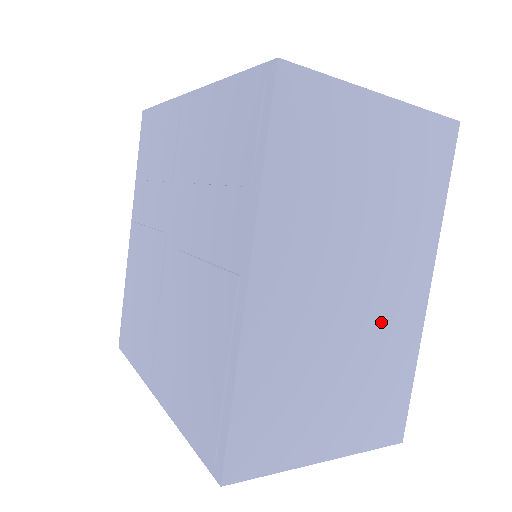
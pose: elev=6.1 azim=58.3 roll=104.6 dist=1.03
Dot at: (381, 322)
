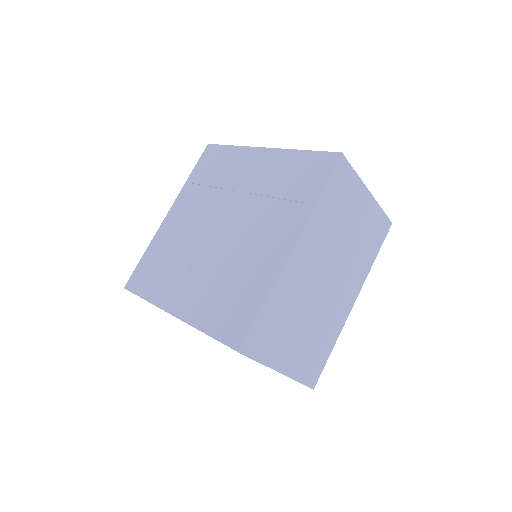
Dot at: (330, 307)
